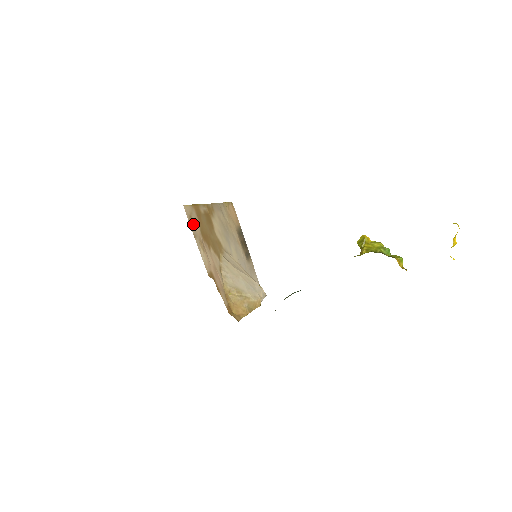
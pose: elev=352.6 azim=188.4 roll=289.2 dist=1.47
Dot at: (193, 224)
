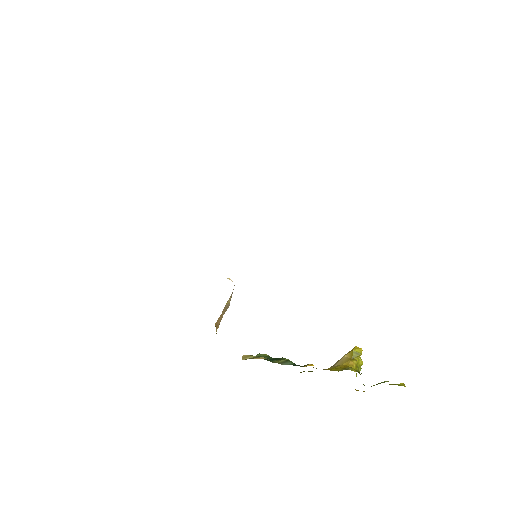
Dot at: occluded
